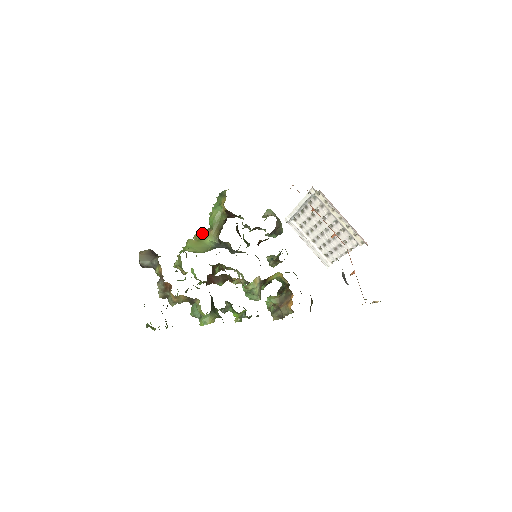
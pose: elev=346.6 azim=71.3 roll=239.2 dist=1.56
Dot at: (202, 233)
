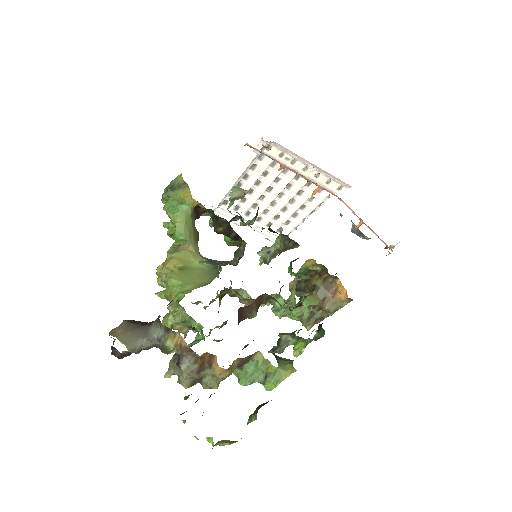
Dot at: (176, 257)
